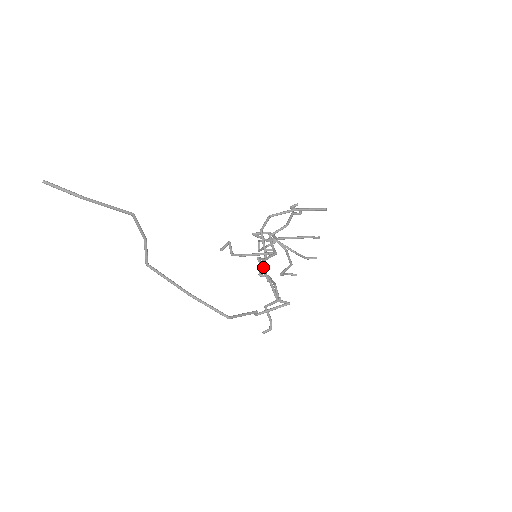
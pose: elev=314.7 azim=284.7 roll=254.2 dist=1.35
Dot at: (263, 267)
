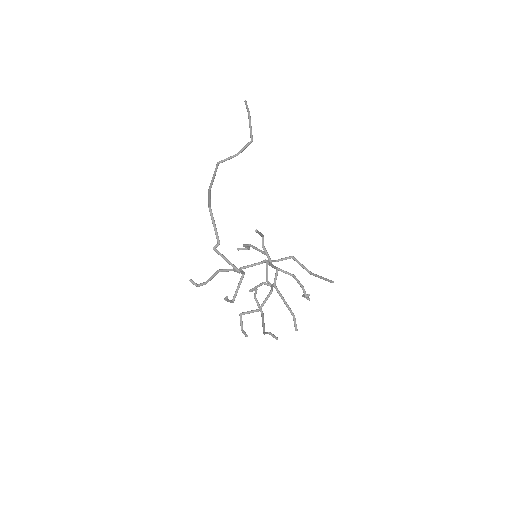
Dot at: (261, 233)
